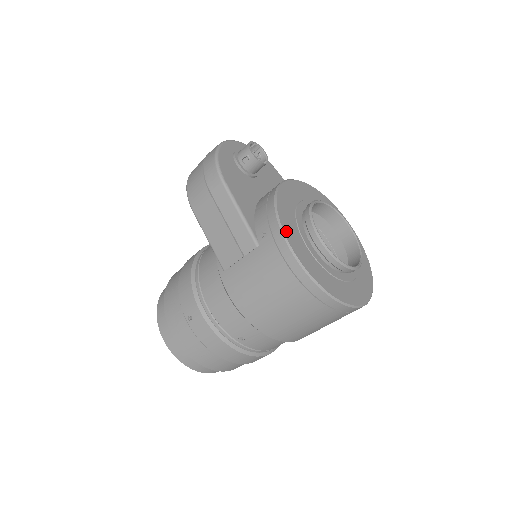
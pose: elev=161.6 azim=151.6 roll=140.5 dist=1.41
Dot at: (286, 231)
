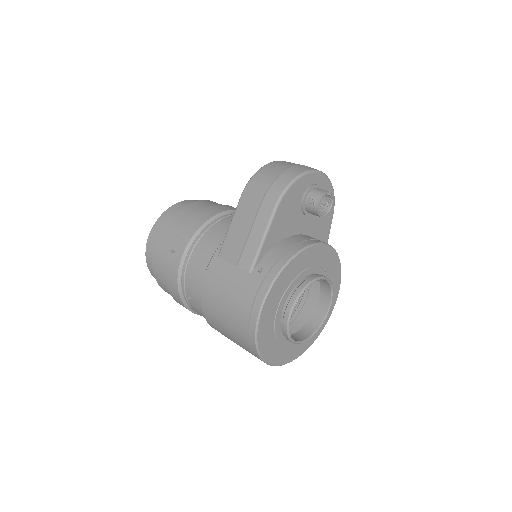
Dot at: (274, 287)
